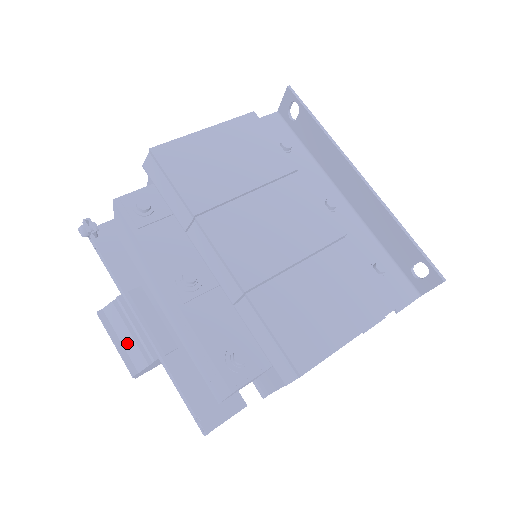
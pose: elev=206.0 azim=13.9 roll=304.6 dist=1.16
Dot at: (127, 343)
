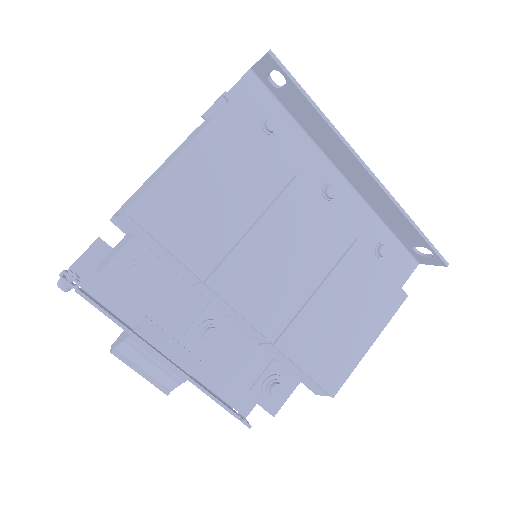
Dot at: (152, 372)
